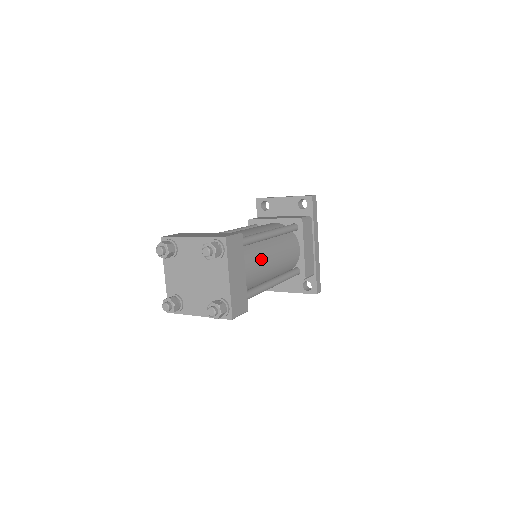
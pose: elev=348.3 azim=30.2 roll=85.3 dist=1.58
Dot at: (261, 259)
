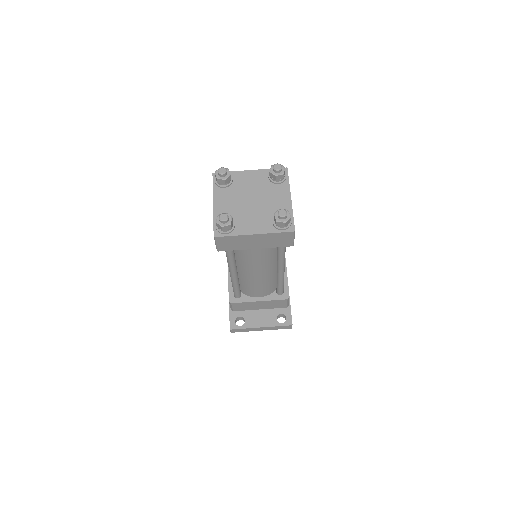
Dot at: occluded
